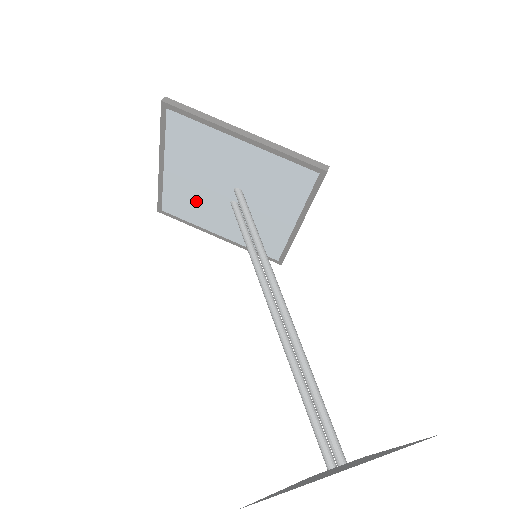
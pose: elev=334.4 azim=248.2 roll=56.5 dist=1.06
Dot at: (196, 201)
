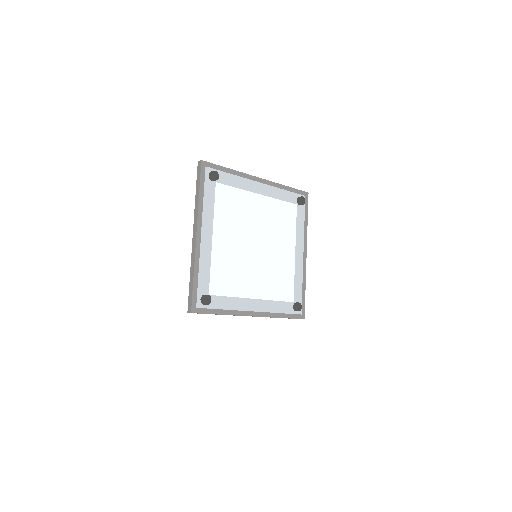
Dot at: occluded
